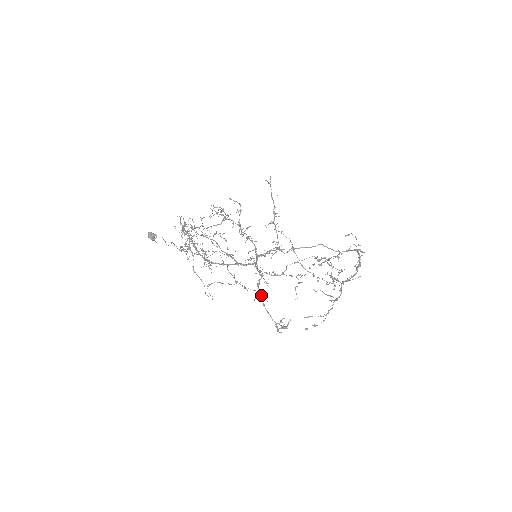
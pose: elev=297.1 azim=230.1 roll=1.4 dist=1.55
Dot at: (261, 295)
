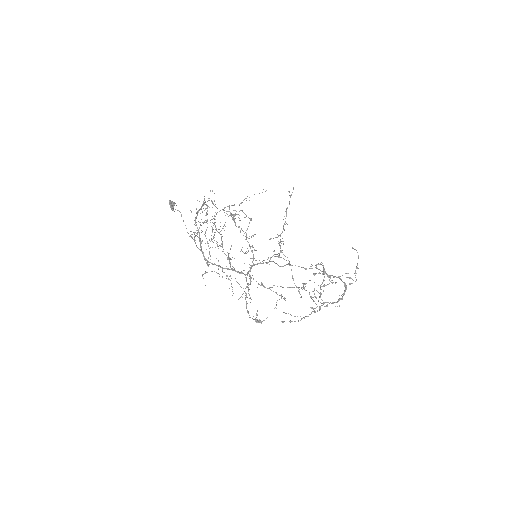
Dot at: (246, 296)
